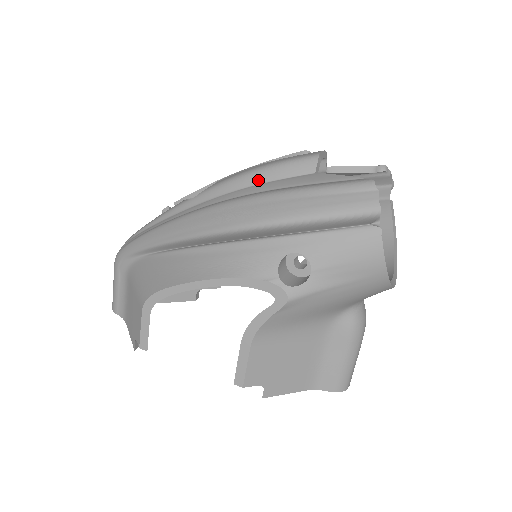
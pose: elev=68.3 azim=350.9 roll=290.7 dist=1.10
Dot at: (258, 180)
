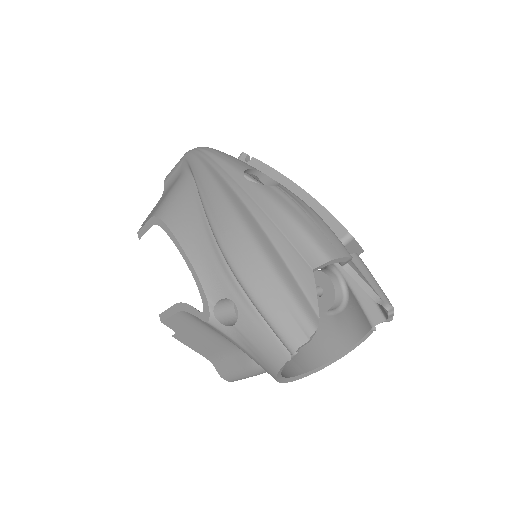
Dot at: (282, 226)
